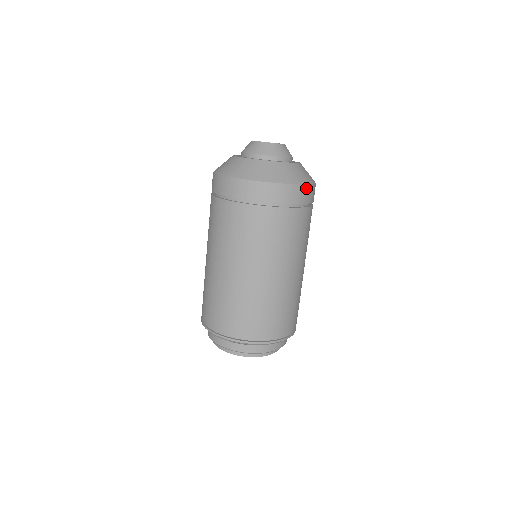
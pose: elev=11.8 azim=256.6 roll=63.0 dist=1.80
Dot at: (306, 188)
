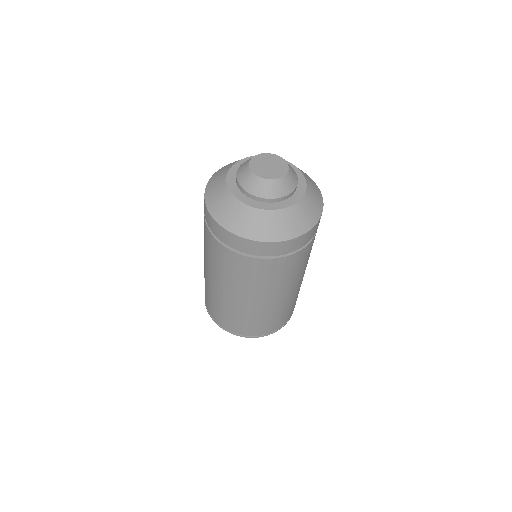
Dot at: occluded
